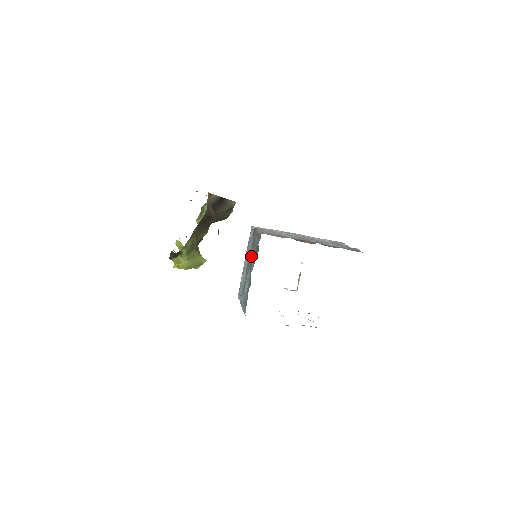
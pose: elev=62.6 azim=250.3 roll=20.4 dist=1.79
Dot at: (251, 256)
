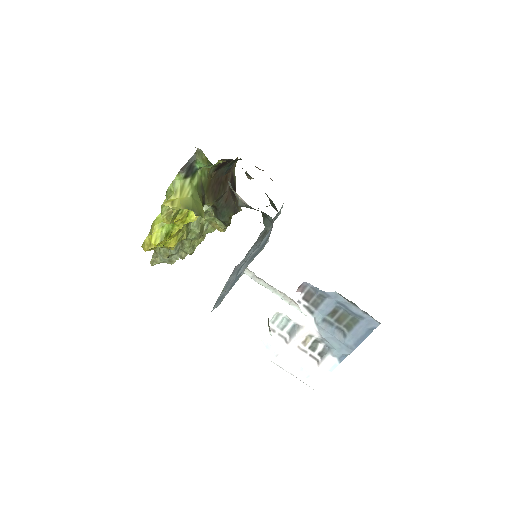
Dot at: (260, 235)
